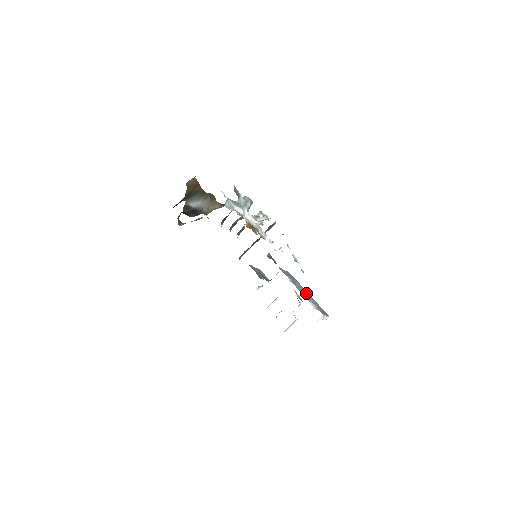
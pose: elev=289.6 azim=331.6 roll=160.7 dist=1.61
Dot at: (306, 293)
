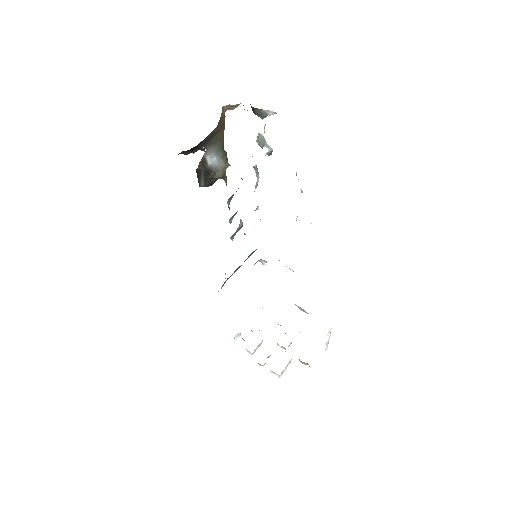
Dot at: occluded
